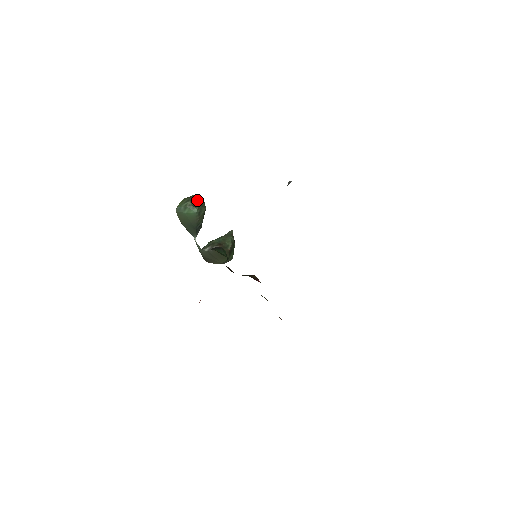
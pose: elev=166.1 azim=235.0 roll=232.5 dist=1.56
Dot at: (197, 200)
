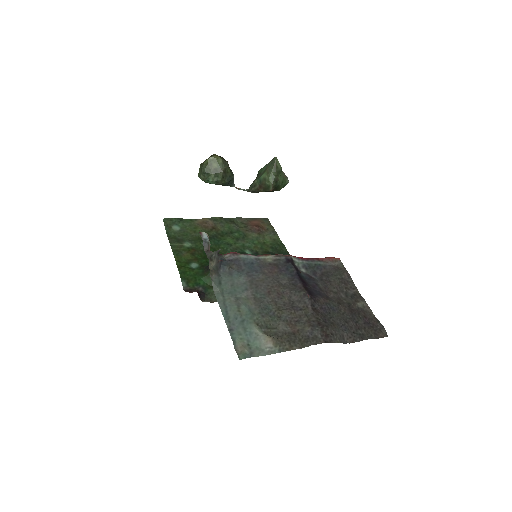
Dot at: (210, 168)
